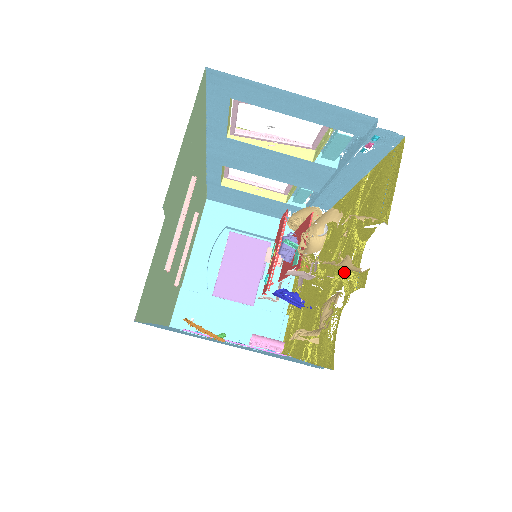
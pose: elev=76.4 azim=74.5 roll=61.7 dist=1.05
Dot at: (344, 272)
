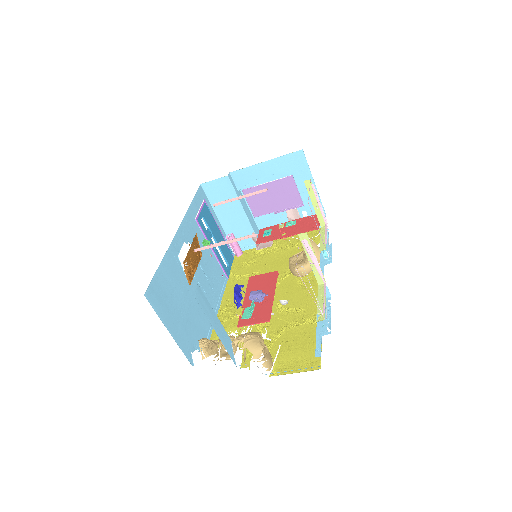
Dot at: (260, 332)
